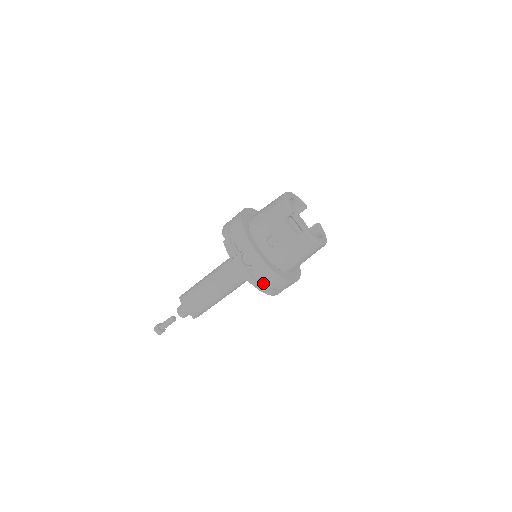
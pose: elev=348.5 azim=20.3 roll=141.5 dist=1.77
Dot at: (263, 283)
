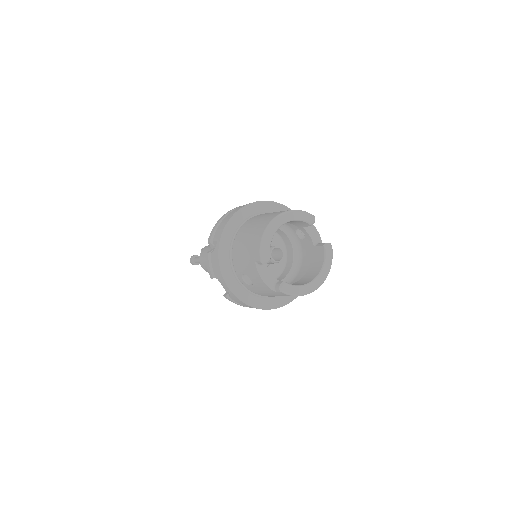
Dot at: occluded
